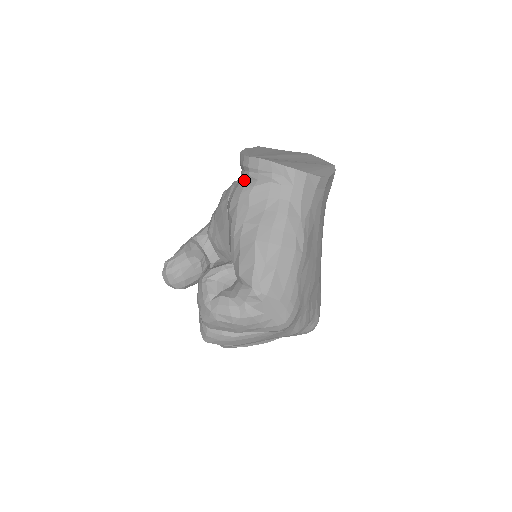
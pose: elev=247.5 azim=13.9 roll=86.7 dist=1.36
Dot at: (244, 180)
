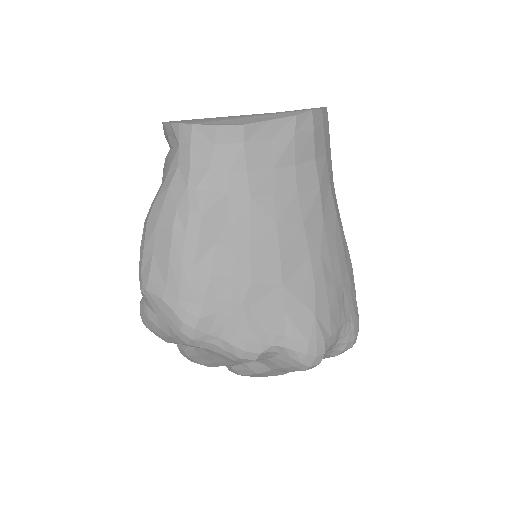
Dot at: occluded
